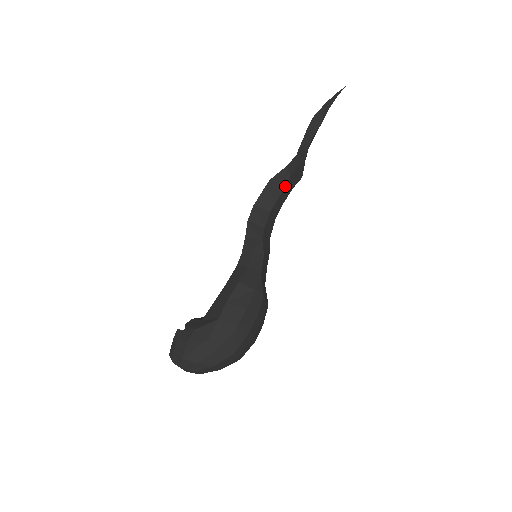
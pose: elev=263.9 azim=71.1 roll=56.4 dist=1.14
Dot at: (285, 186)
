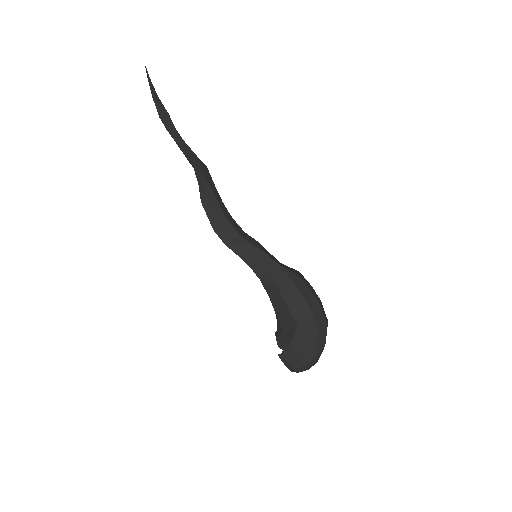
Dot at: (212, 191)
